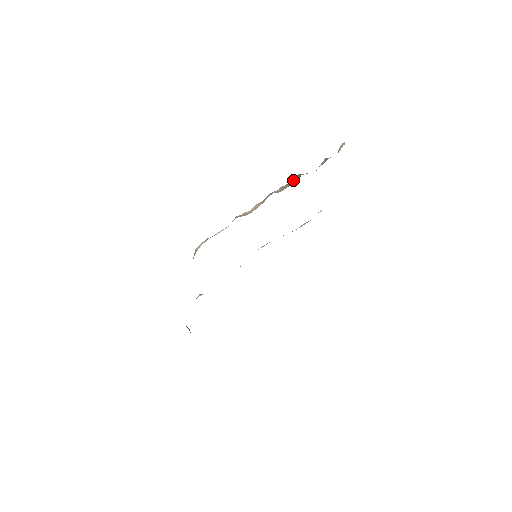
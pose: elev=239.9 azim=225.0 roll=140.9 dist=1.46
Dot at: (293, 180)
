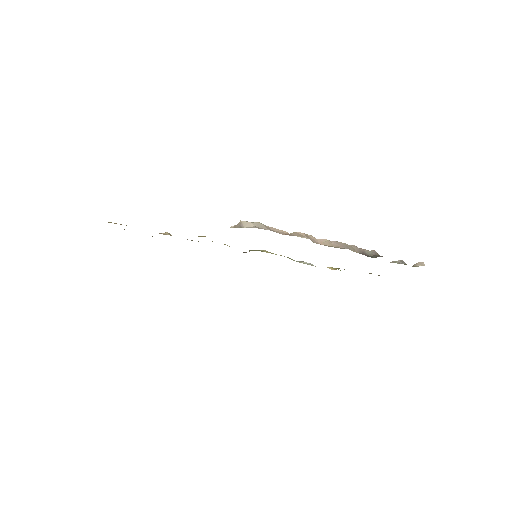
Dot at: (368, 251)
